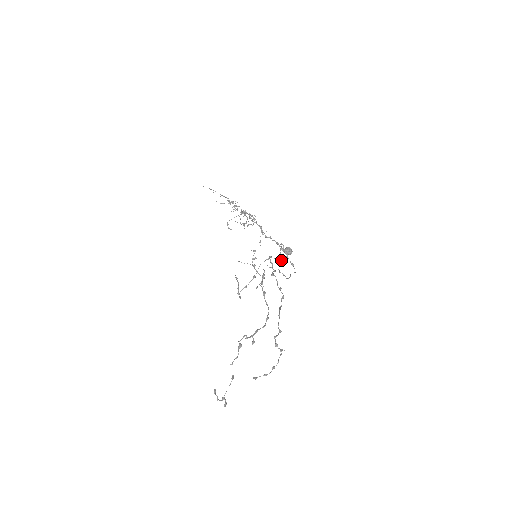
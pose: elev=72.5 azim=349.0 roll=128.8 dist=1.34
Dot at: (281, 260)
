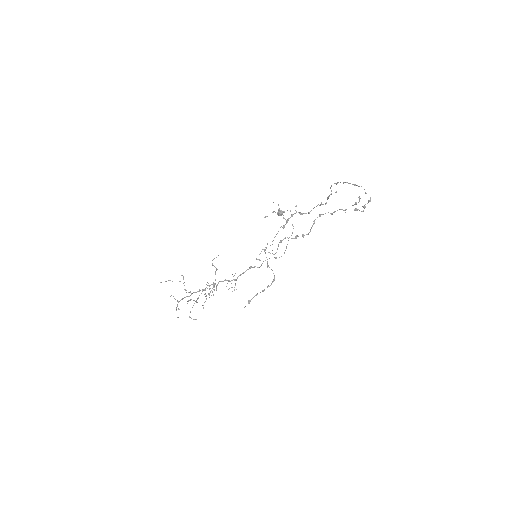
Dot at: (284, 212)
